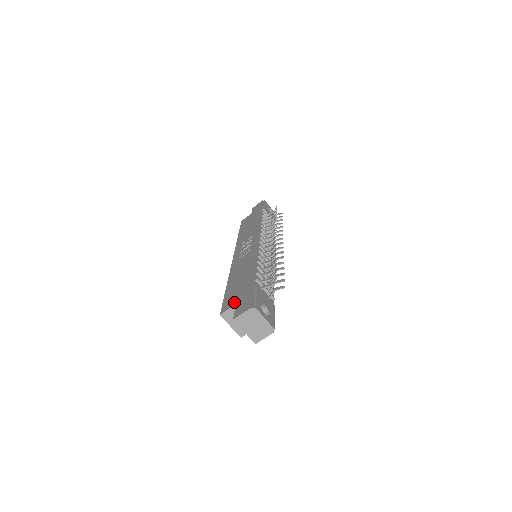
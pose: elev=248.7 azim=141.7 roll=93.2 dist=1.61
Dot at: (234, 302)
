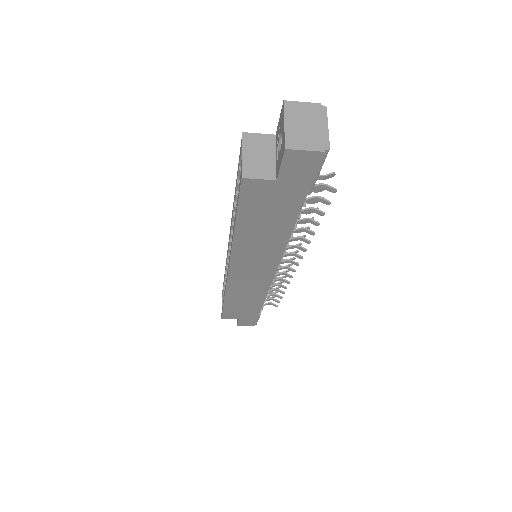
Dot at: occluded
